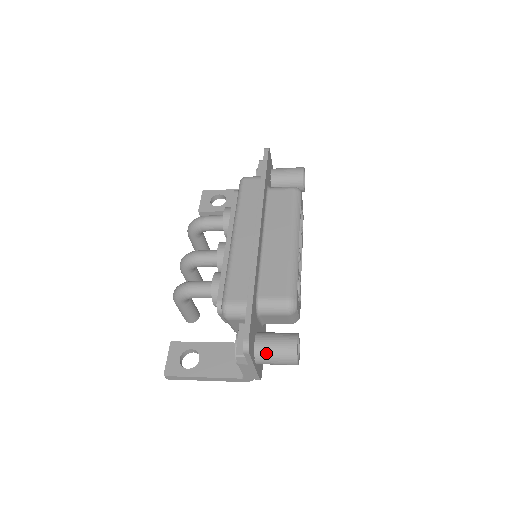
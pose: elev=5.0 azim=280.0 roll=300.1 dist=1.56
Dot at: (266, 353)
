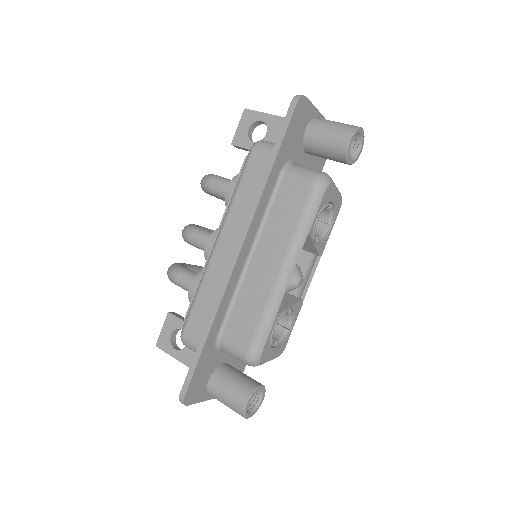
Dot at: (217, 397)
